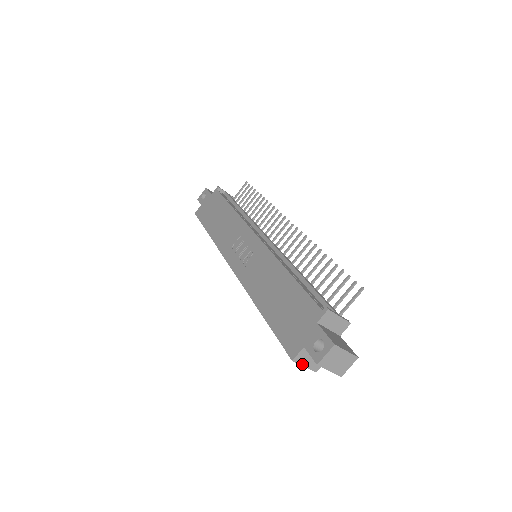
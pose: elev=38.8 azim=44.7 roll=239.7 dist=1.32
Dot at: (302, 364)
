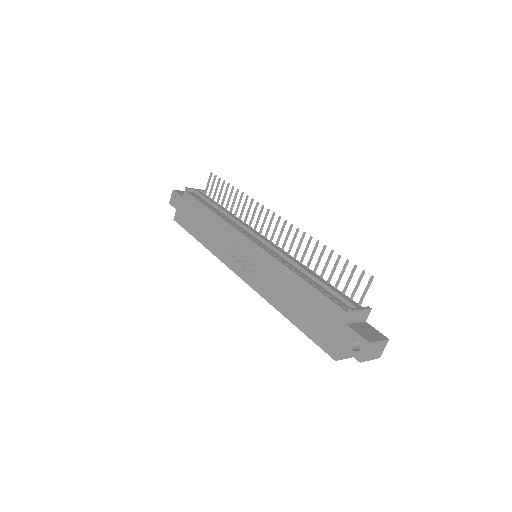
Dot at: (343, 358)
